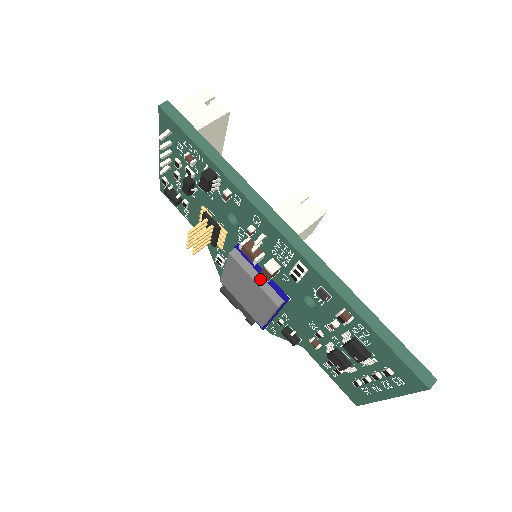
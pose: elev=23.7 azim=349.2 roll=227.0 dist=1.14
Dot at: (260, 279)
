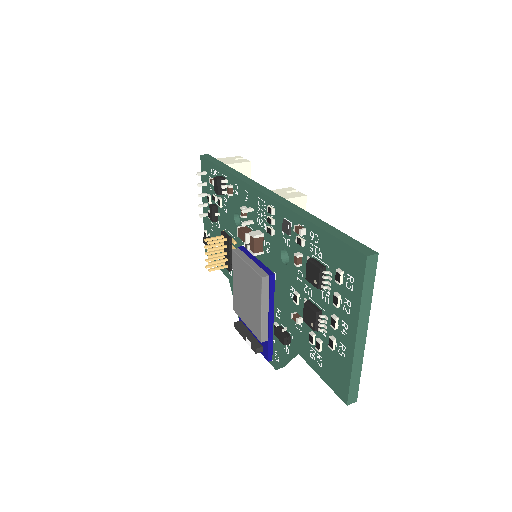
Dot at: (252, 263)
